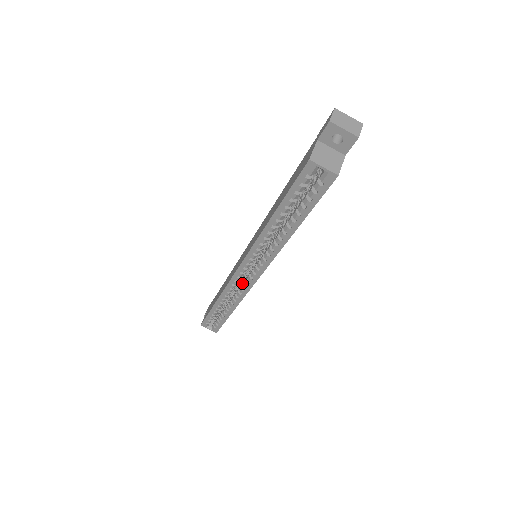
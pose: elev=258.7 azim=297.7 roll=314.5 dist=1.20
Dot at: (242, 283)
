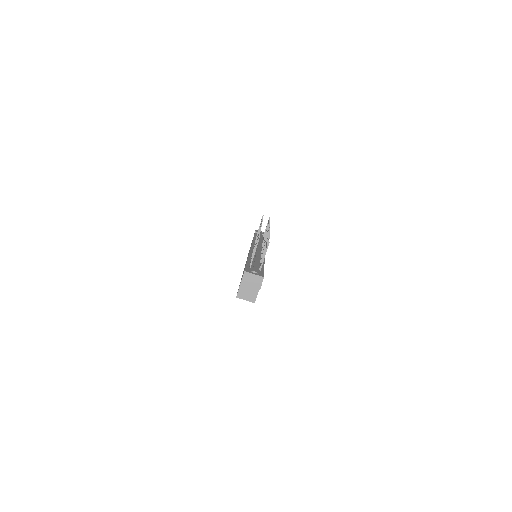
Dot at: occluded
